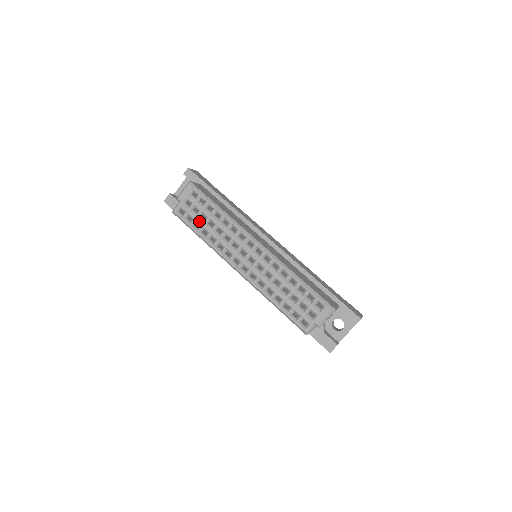
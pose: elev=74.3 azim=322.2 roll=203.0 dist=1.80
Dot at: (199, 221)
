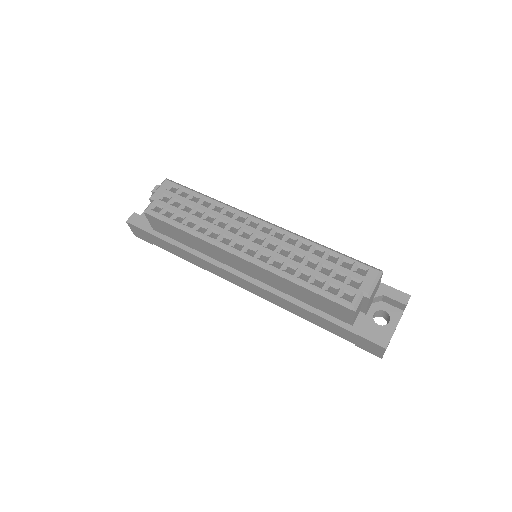
Dot at: (182, 212)
